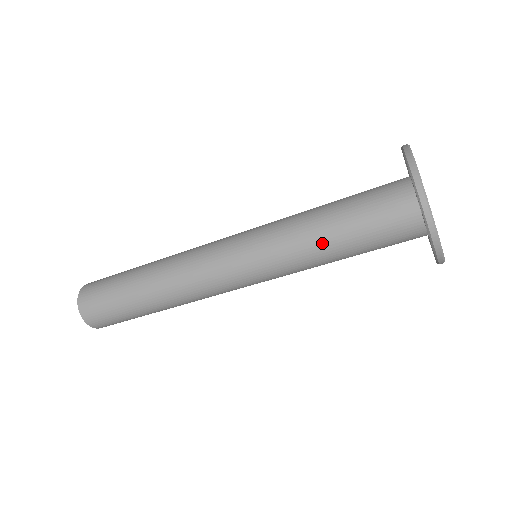
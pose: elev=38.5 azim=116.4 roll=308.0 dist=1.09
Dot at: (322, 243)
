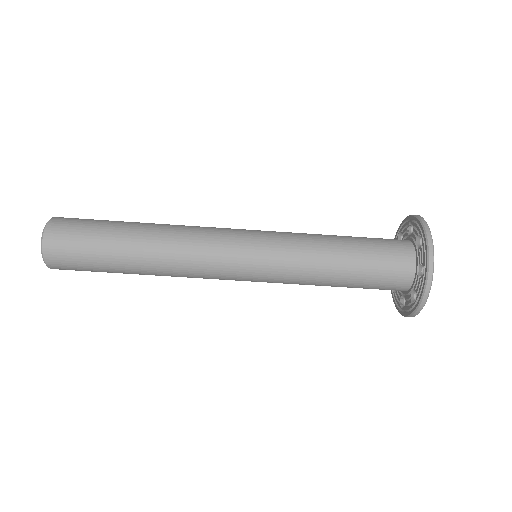
Dot at: (331, 251)
